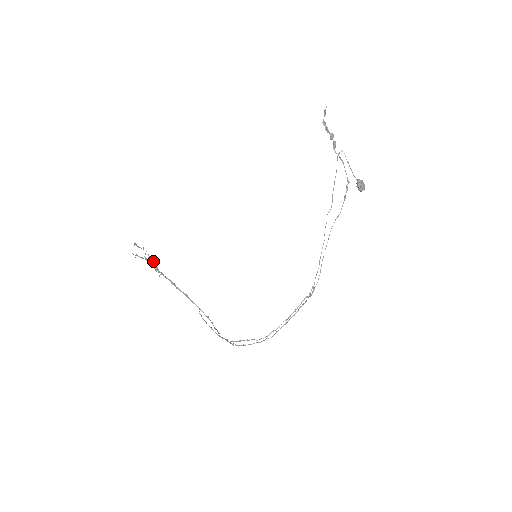
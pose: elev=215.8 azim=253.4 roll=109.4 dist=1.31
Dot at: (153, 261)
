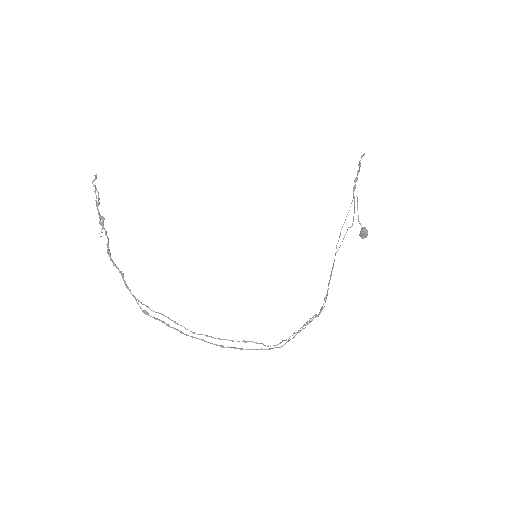
Dot at: (98, 211)
